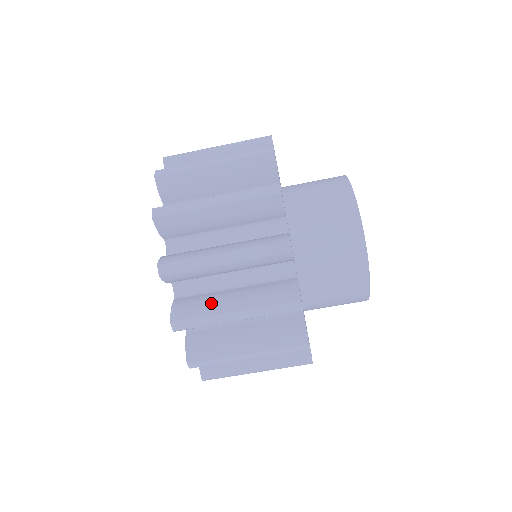
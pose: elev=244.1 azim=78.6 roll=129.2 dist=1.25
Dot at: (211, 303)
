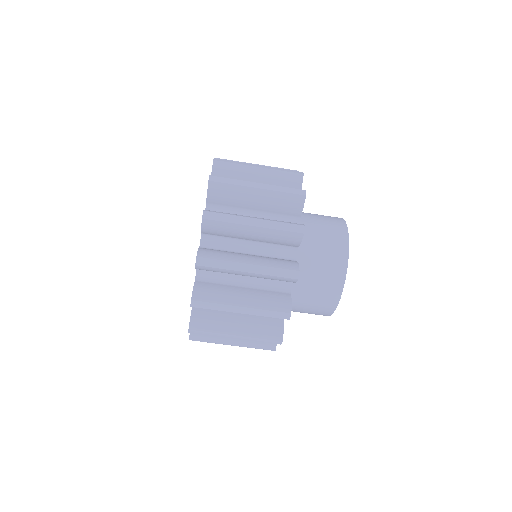
Dot at: (236, 214)
